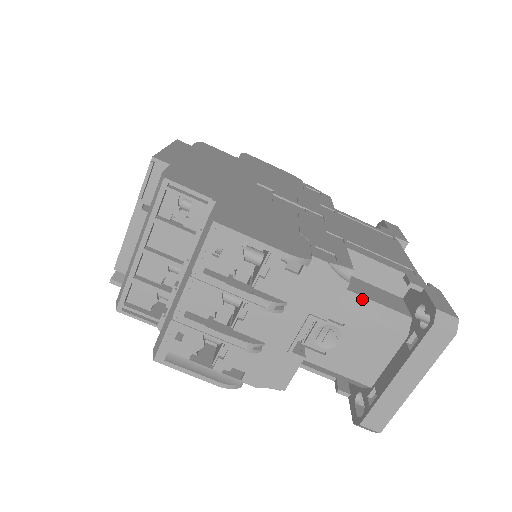
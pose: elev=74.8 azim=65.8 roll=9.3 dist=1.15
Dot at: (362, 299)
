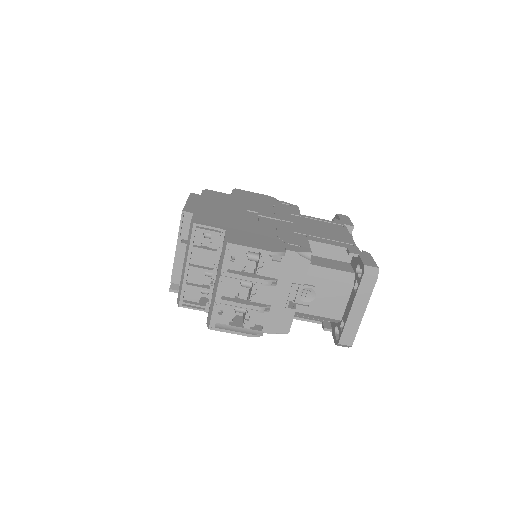
Dot at: (322, 268)
